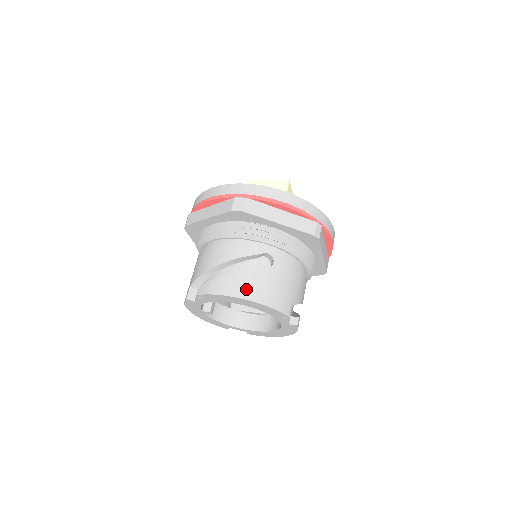
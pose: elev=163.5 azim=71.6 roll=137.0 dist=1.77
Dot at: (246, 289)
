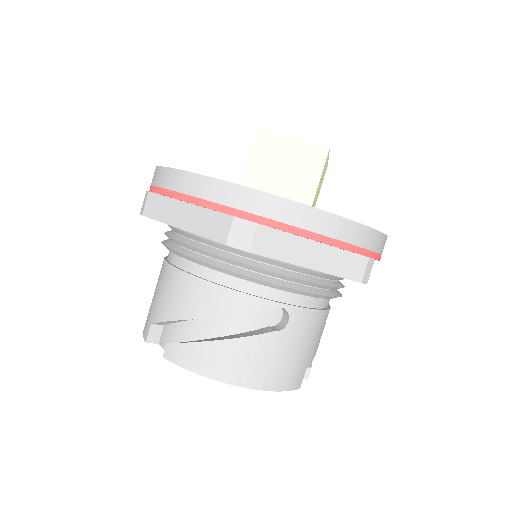
Dot at: (242, 370)
